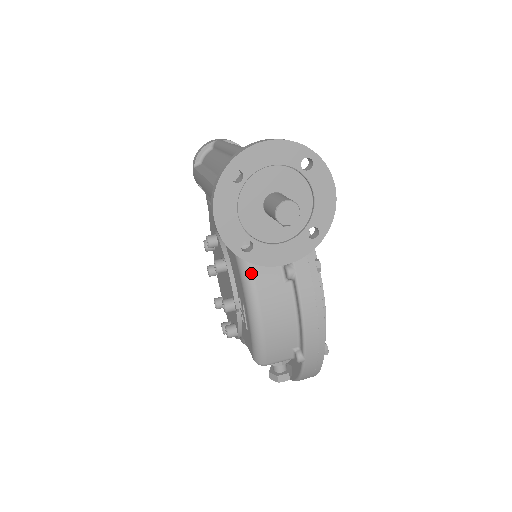
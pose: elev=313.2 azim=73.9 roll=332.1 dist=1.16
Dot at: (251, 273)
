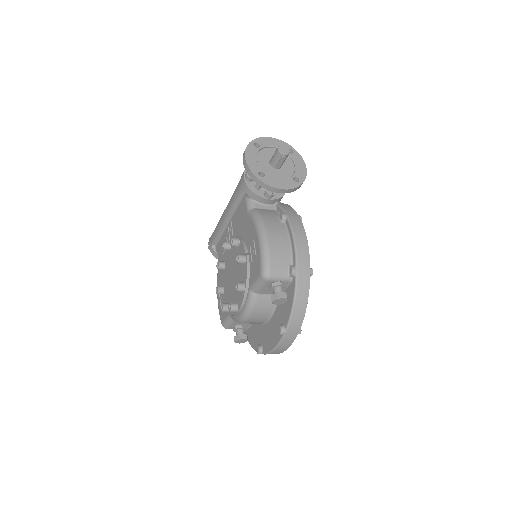
Dot at: (260, 215)
